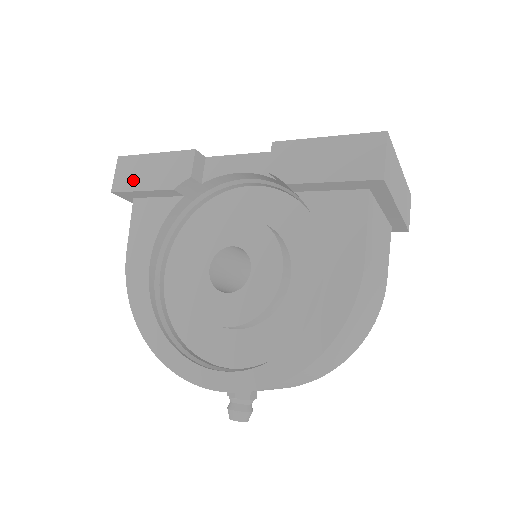
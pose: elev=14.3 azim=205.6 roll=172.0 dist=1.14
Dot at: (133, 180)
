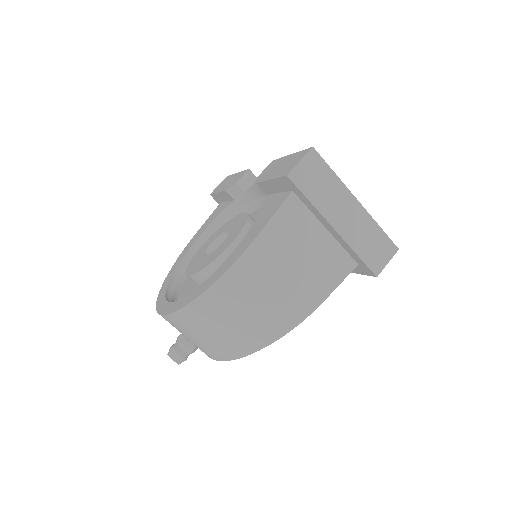
Dot at: (220, 187)
